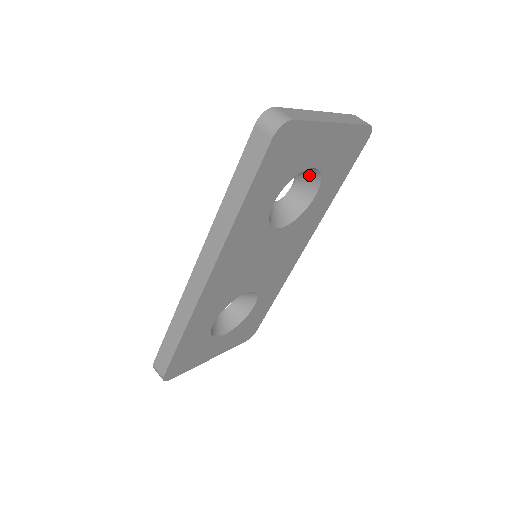
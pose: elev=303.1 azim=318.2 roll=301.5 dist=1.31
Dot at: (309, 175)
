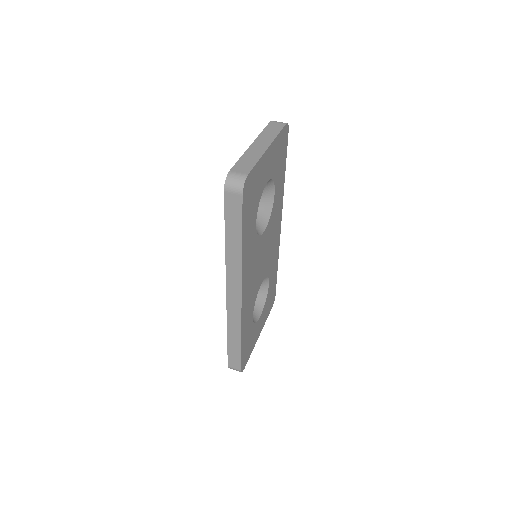
Dot at: occluded
